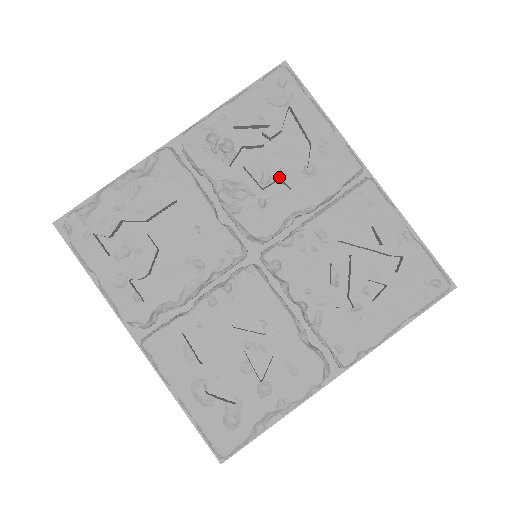
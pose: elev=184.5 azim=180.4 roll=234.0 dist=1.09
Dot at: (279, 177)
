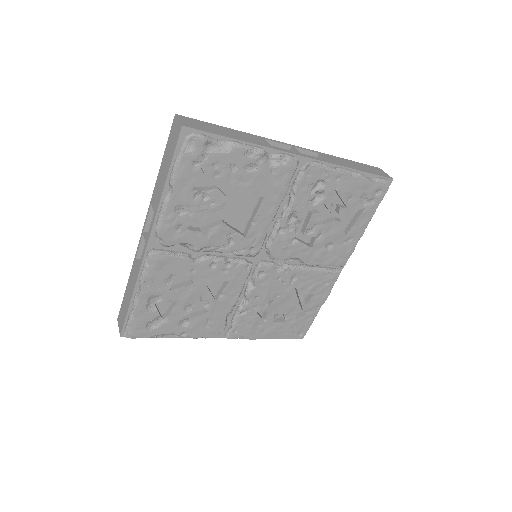
Dot at: (316, 236)
